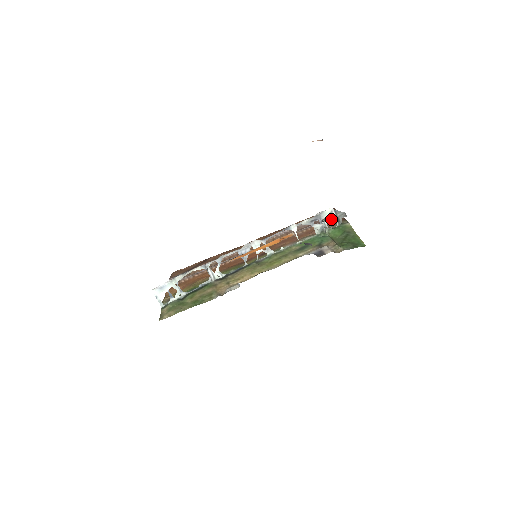
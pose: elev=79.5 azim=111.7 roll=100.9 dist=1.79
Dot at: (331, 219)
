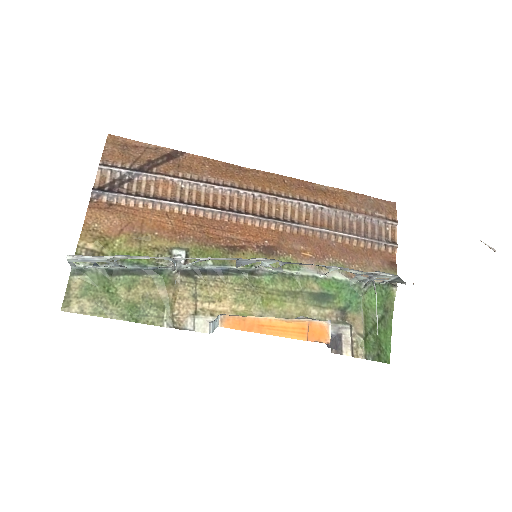
Dot at: (384, 279)
